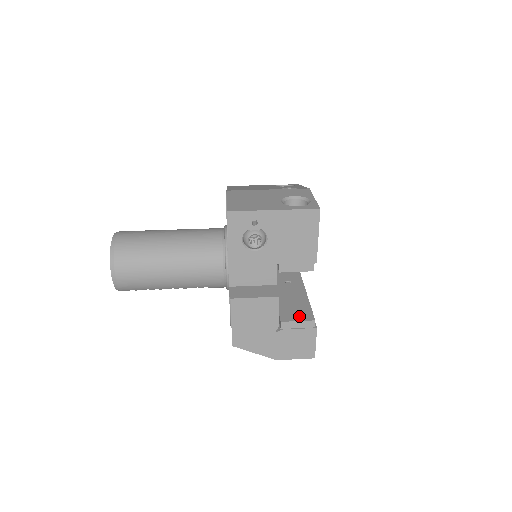
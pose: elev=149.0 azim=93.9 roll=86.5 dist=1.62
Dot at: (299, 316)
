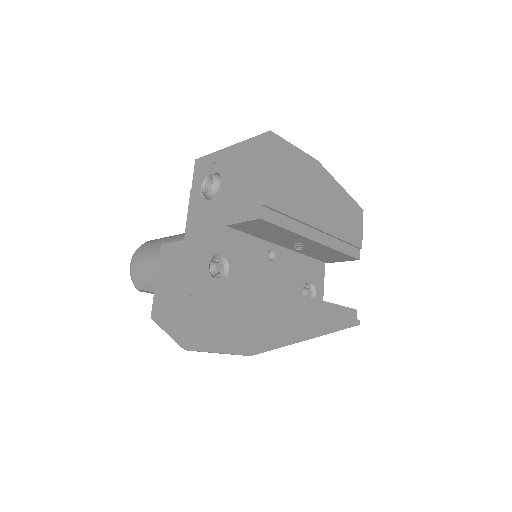
Dot at: occluded
